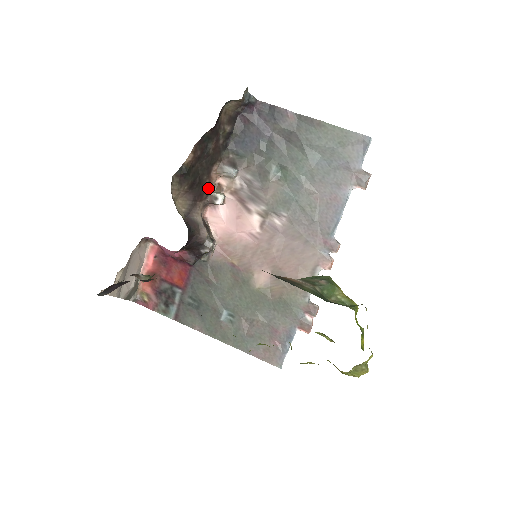
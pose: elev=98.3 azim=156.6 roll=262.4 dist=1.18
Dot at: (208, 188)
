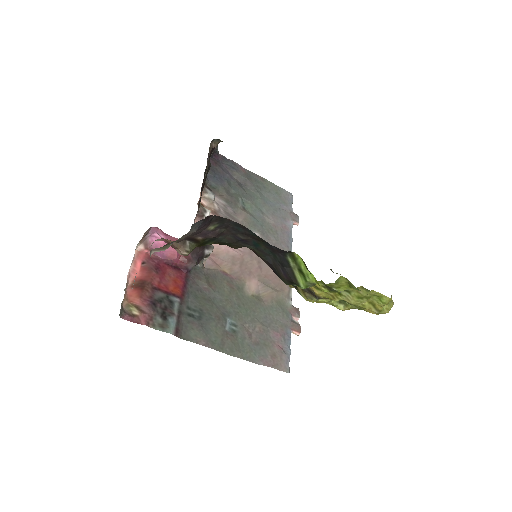
Dot at: (200, 200)
